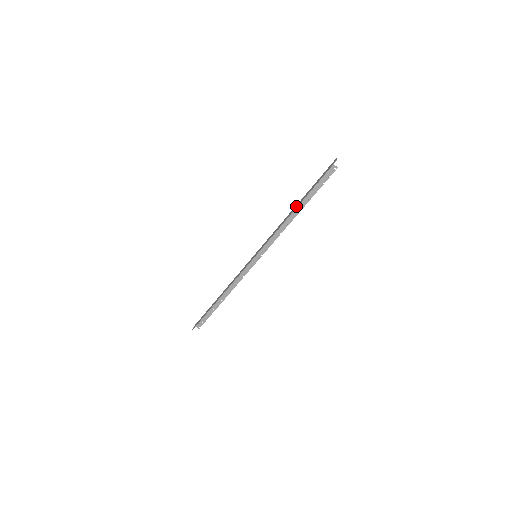
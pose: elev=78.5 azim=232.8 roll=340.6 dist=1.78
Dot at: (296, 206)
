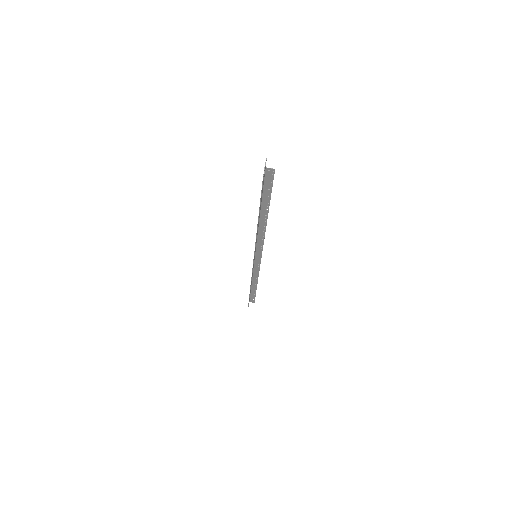
Dot at: occluded
